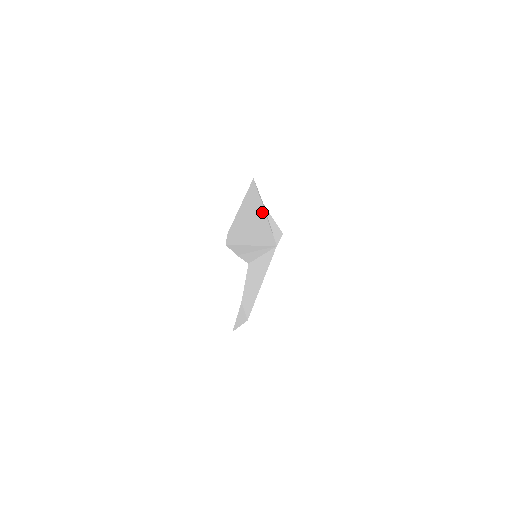
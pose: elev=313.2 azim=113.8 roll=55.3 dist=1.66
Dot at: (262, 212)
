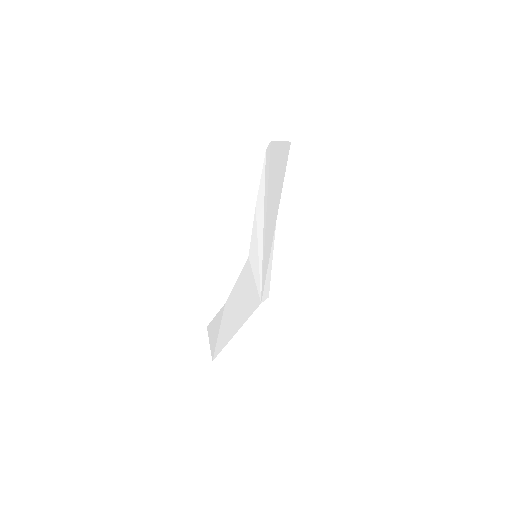
Dot at: (278, 204)
